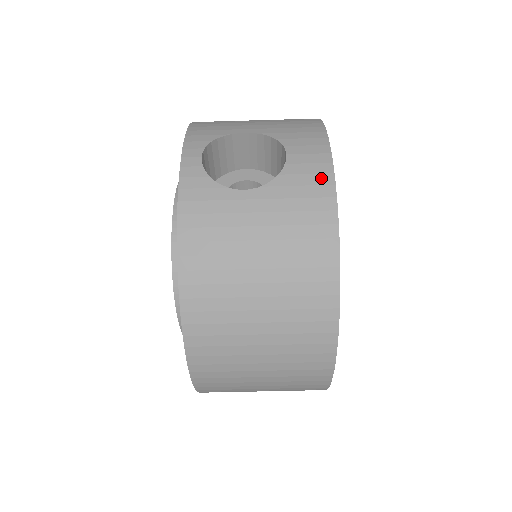
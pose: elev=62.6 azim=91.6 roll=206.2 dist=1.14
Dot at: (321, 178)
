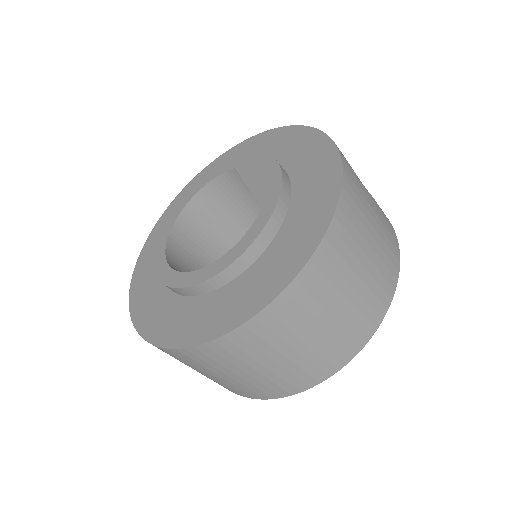
Dot at: occluded
